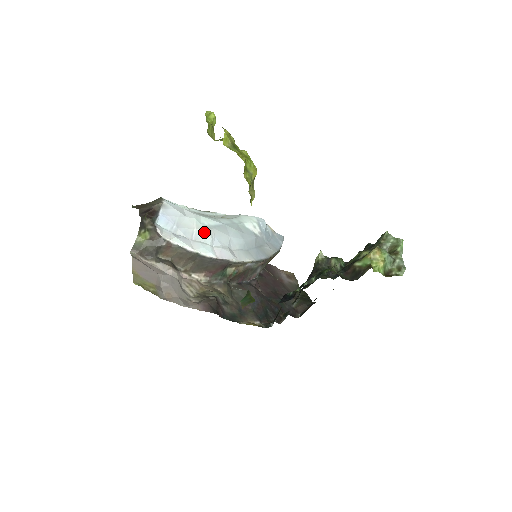
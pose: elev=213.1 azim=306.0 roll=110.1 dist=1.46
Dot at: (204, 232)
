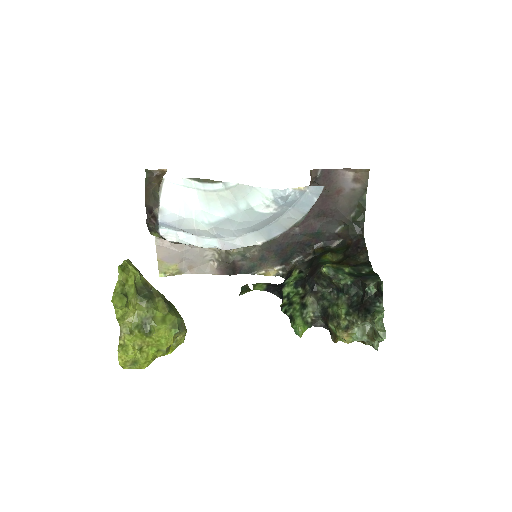
Dot at: (205, 231)
